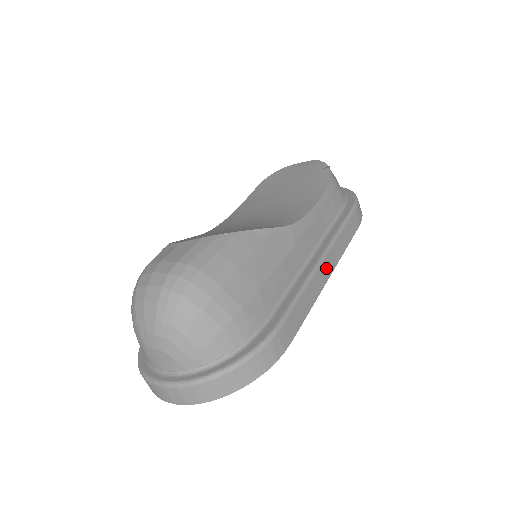
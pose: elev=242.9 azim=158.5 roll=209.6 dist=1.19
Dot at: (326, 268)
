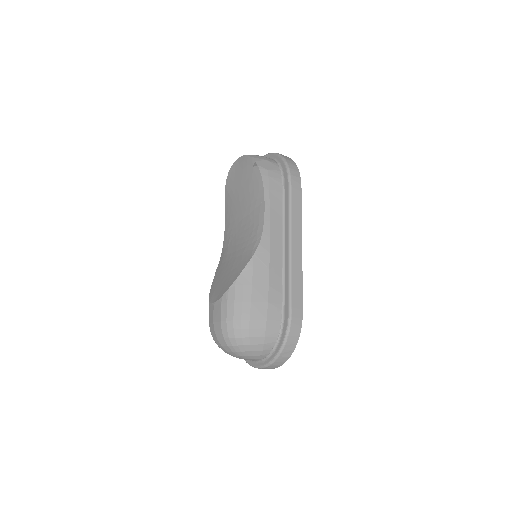
Dot at: (296, 247)
